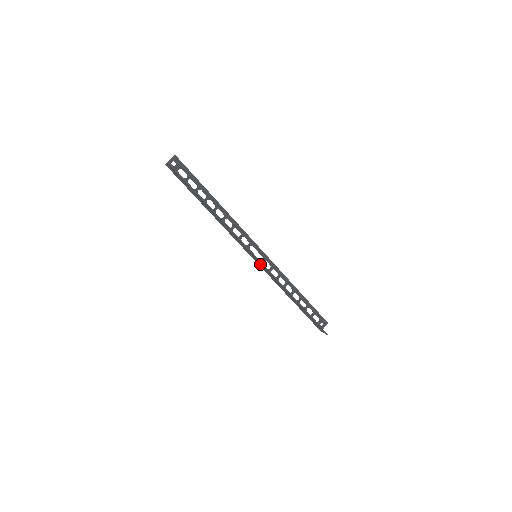
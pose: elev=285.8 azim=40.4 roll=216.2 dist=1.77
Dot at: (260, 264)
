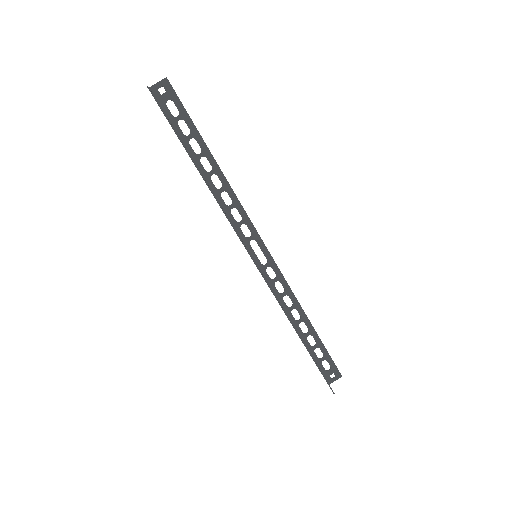
Dot at: (259, 269)
